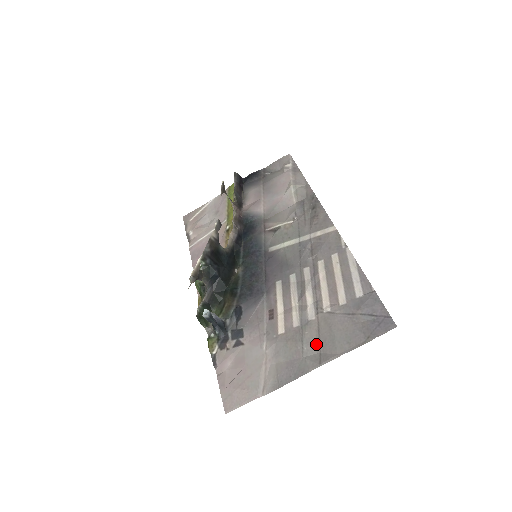
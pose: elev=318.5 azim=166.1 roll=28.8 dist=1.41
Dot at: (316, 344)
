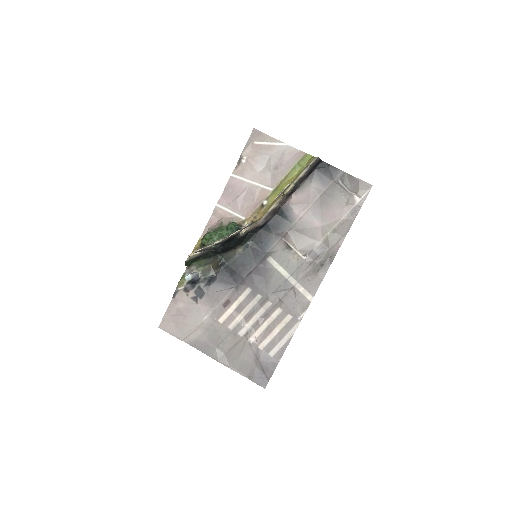
Dot at: (228, 349)
